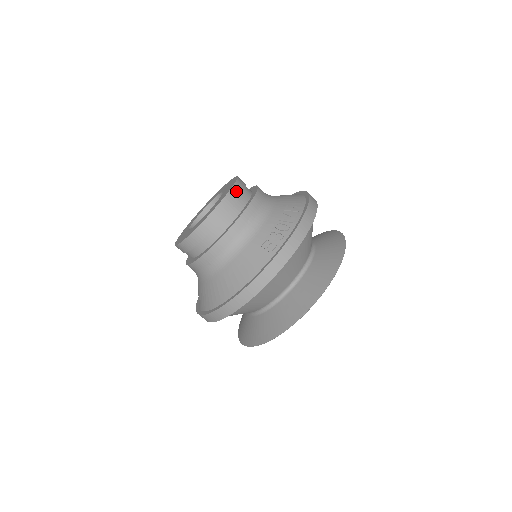
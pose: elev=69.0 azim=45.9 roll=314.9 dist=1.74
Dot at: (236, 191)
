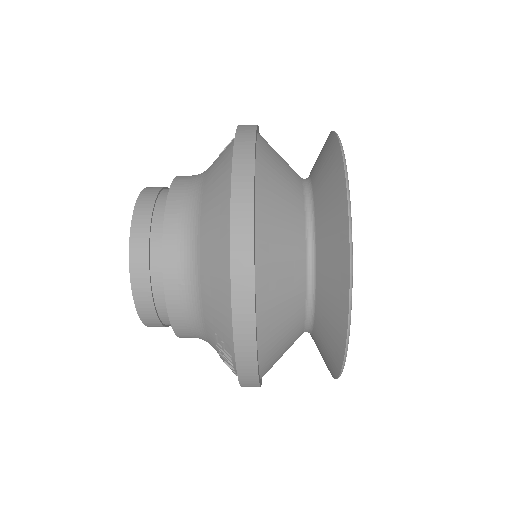
Dot at: (147, 316)
